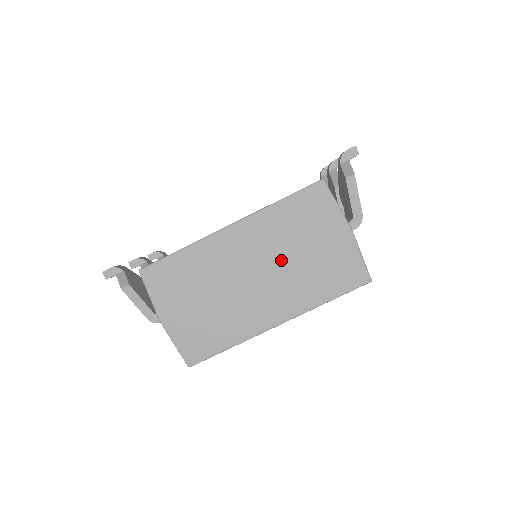
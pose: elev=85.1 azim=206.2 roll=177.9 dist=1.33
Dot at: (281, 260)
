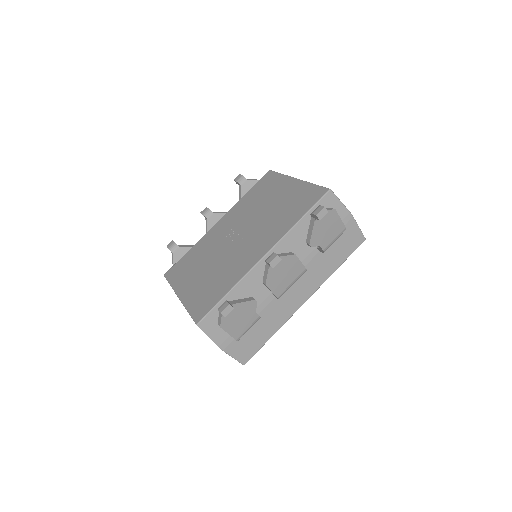
Dot at: occluded
